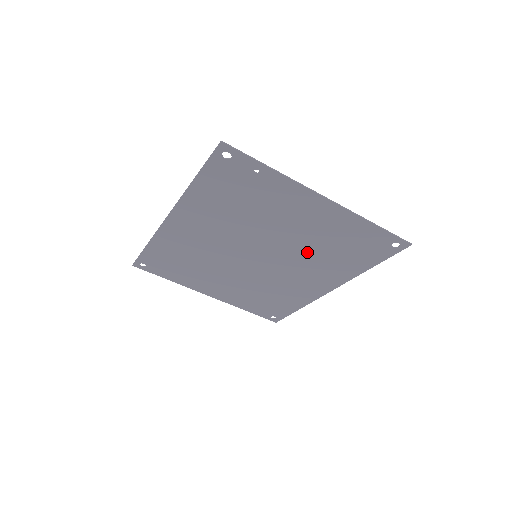
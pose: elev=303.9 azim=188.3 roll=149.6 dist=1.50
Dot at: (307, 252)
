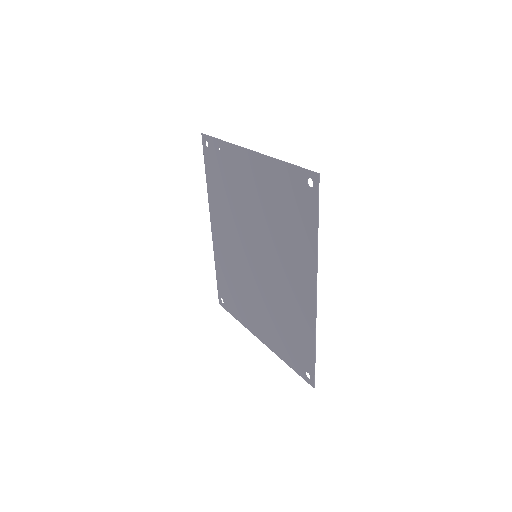
Dot at: (274, 232)
